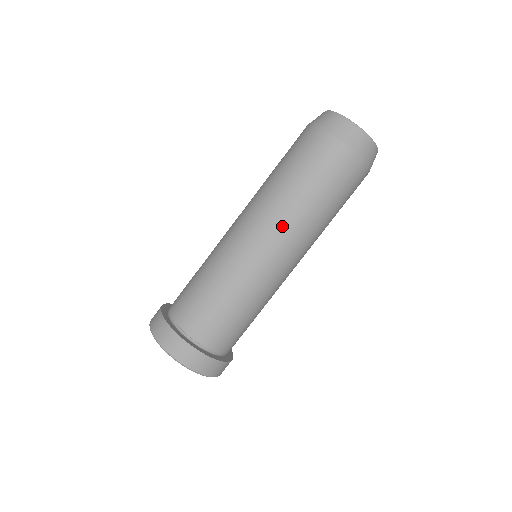
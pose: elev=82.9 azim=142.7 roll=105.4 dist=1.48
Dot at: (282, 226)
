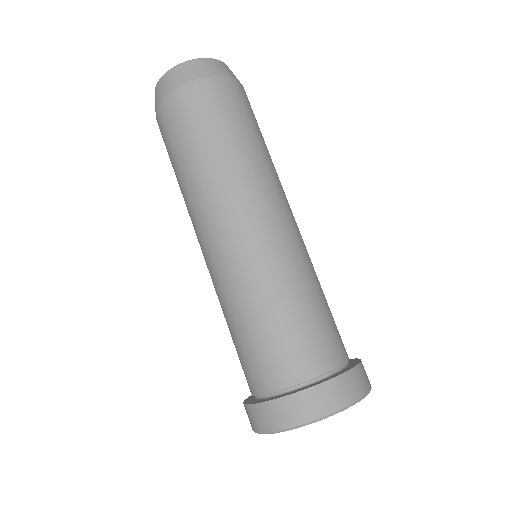
Dot at: (253, 189)
